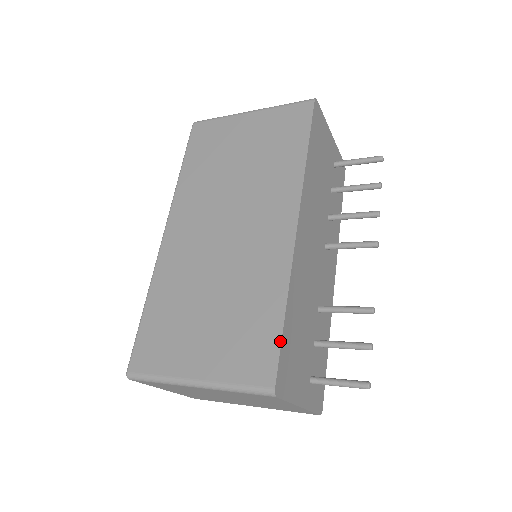
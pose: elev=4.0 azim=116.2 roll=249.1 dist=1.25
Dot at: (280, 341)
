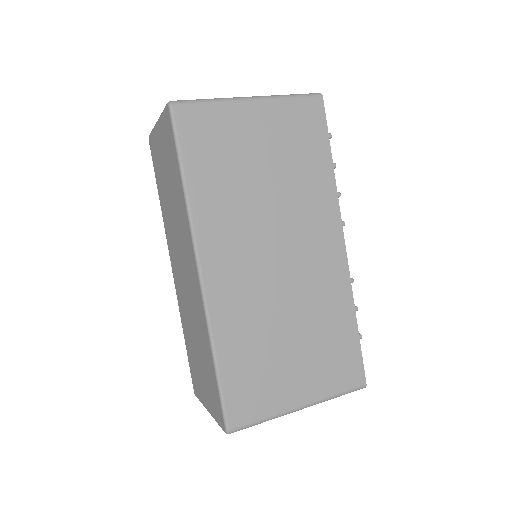
Dot at: (360, 349)
